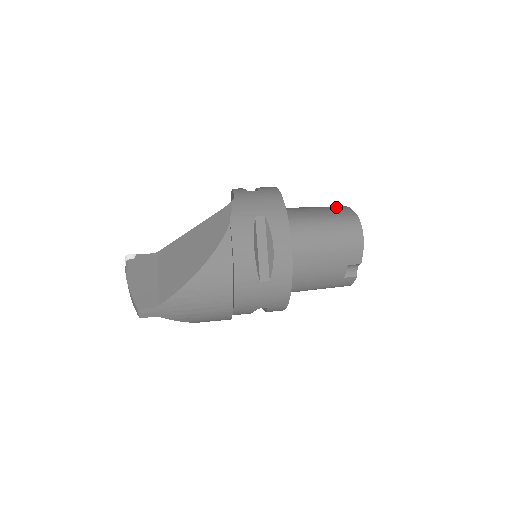
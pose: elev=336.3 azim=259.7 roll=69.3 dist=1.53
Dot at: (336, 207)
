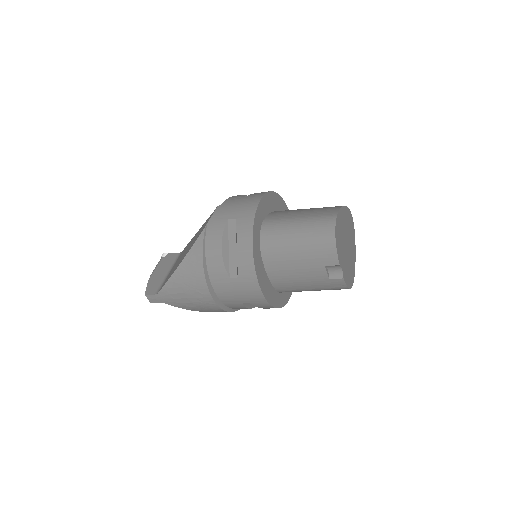
Dot at: (329, 207)
